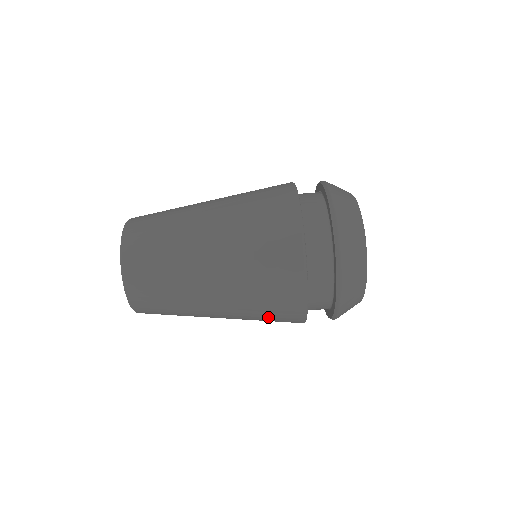
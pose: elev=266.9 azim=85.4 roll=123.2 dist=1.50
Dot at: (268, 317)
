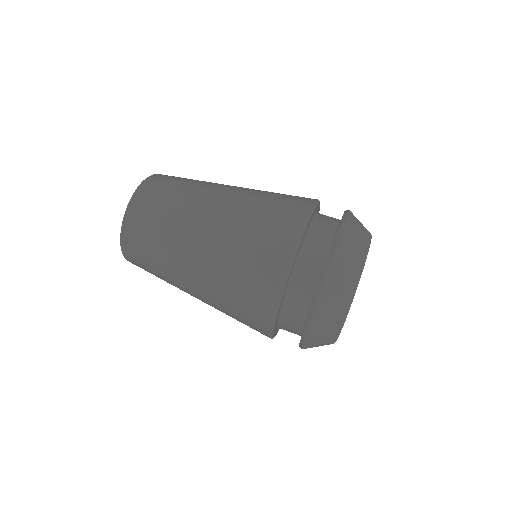
Dot at: occluded
